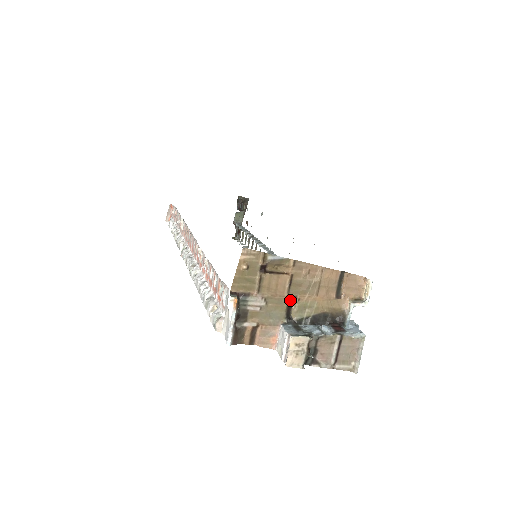
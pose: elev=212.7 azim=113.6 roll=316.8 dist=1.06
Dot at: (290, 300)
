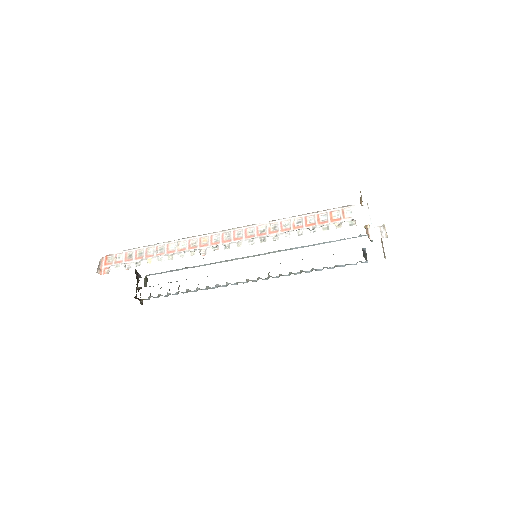
Dot at: occluded
